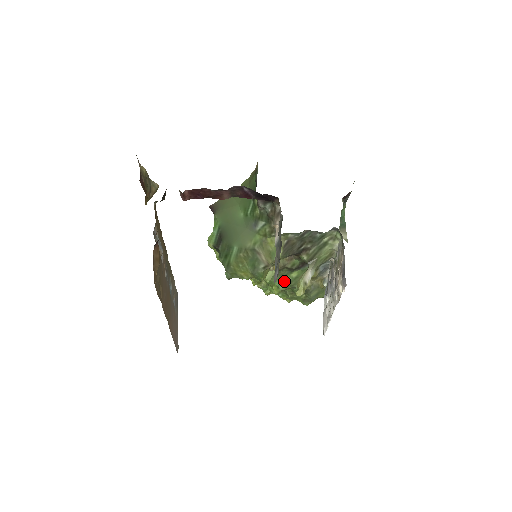
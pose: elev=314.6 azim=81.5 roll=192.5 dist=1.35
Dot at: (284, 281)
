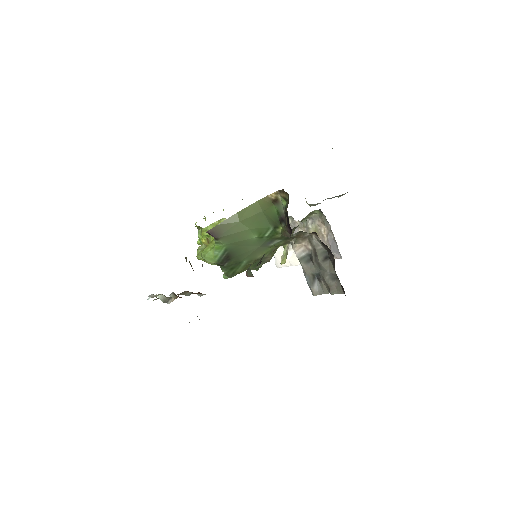
Dot at: occluded
